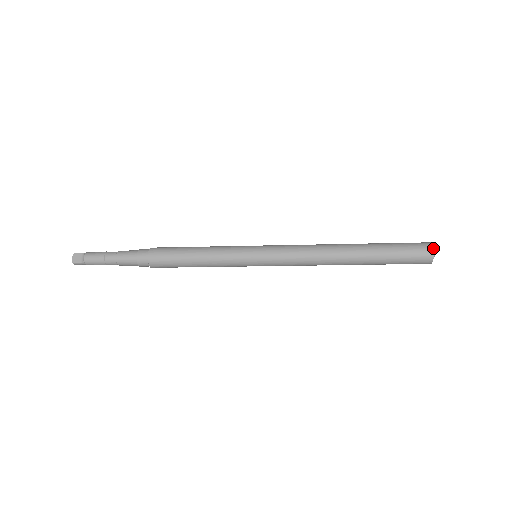
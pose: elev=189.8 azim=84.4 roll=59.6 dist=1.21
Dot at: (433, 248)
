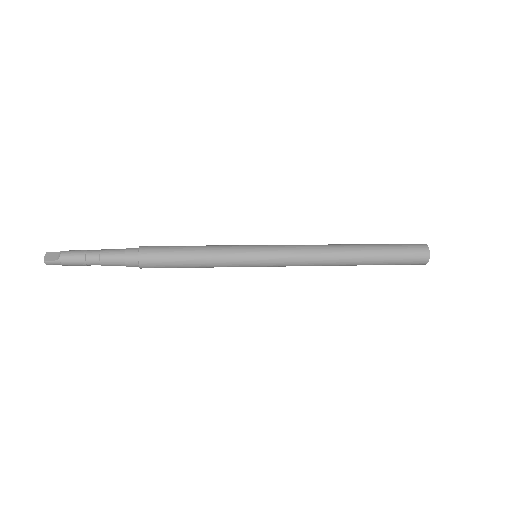
Dot at: (427, 245)
